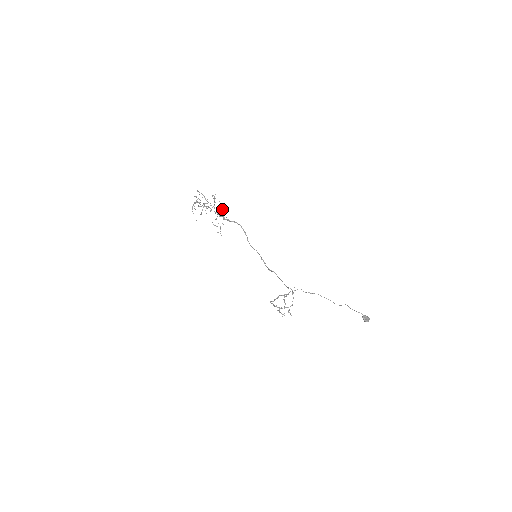
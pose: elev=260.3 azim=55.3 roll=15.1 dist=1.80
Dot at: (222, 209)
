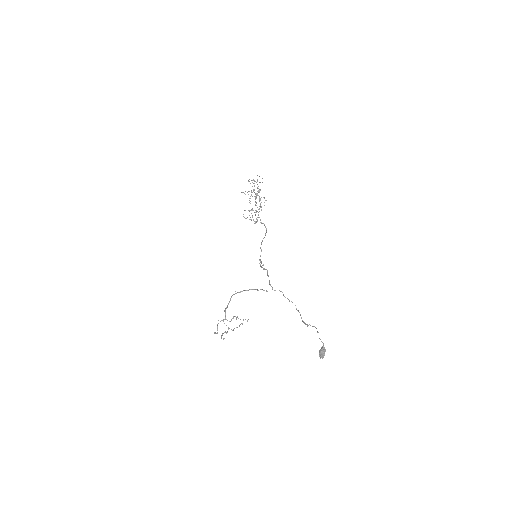
Dot at: occluded
